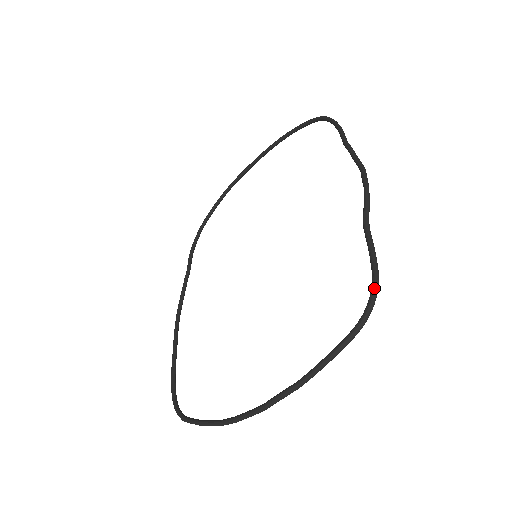
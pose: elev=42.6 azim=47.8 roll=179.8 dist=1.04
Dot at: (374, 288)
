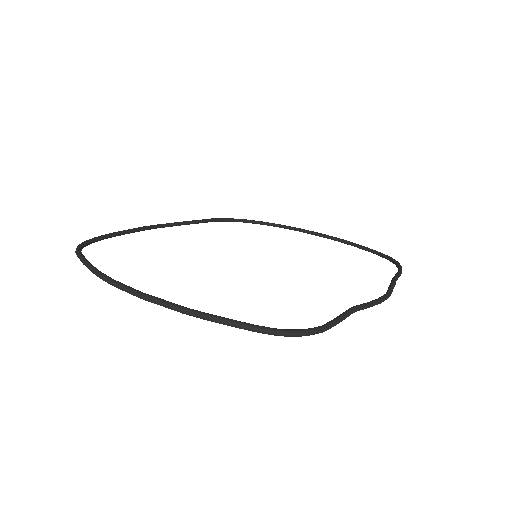
Dot at: (314, 329)
